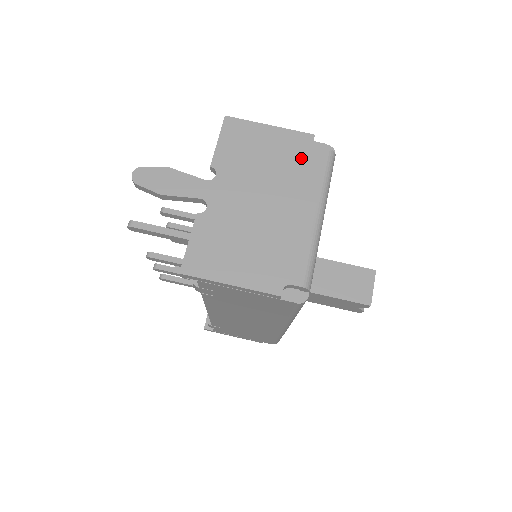
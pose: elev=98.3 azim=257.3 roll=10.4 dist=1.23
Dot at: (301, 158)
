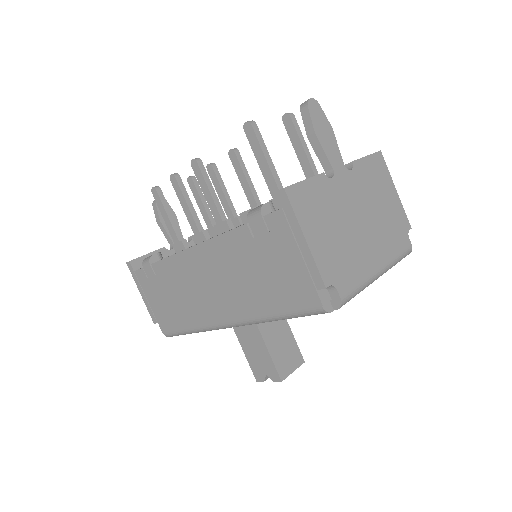
Dot at: (397, 229)
